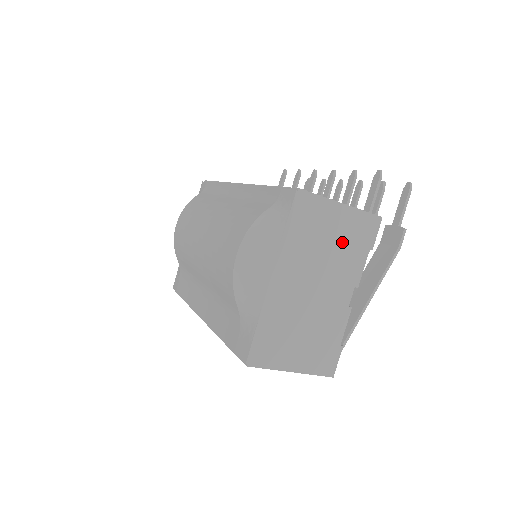
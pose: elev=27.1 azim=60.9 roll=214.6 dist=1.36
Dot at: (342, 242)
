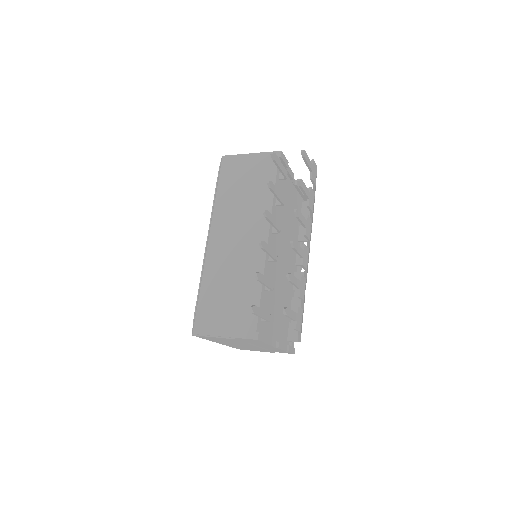
Dot at: (241, 342)
